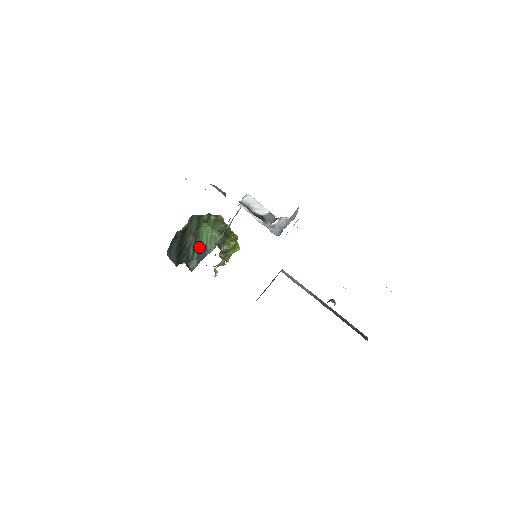
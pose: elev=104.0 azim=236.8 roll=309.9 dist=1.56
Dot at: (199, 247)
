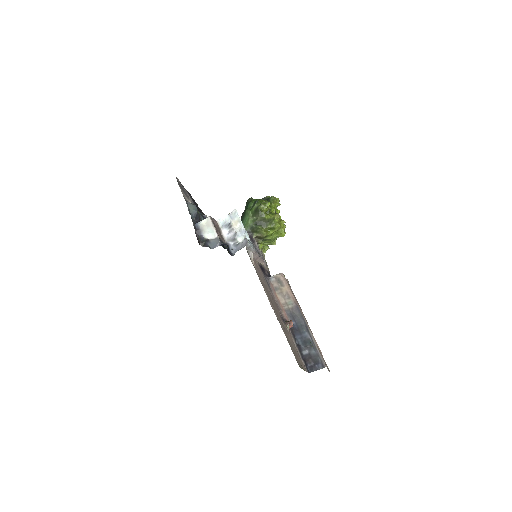
Dot at: occluded
